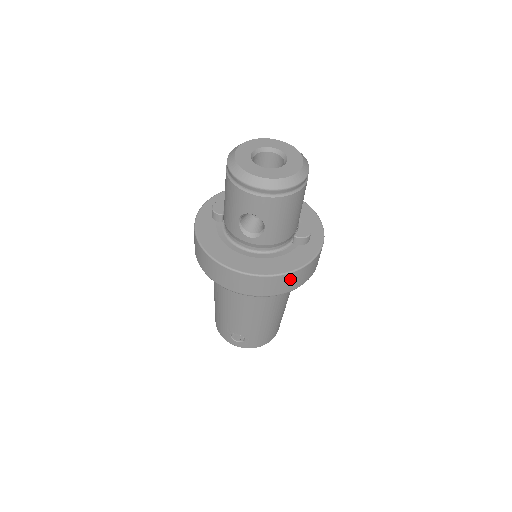
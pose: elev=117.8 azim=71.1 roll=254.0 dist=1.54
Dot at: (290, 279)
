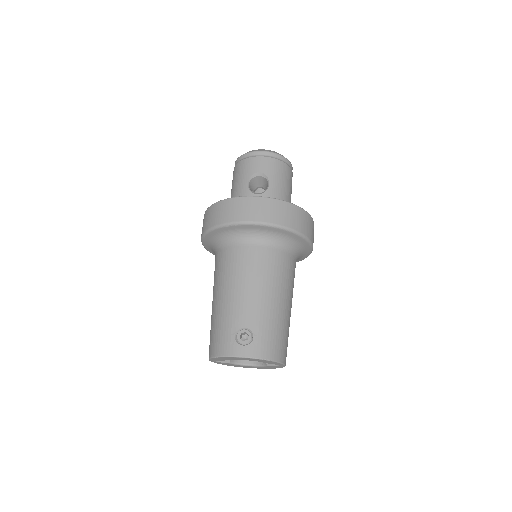
Dot at: (297, 214)
